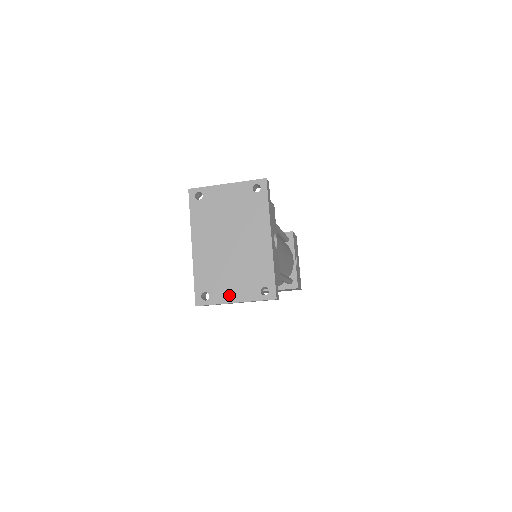
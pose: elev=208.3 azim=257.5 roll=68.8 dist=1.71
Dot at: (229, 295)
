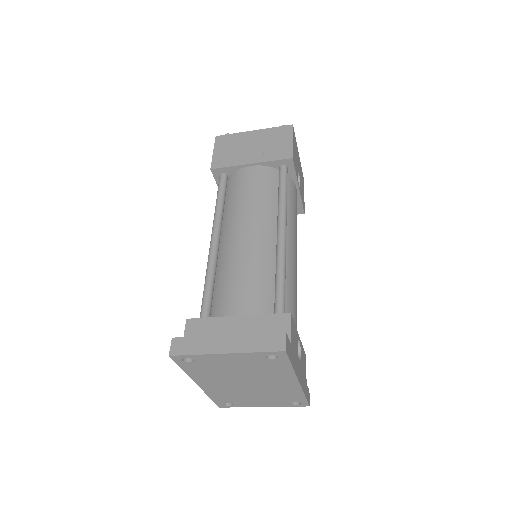
Dot at: (255, 405)
